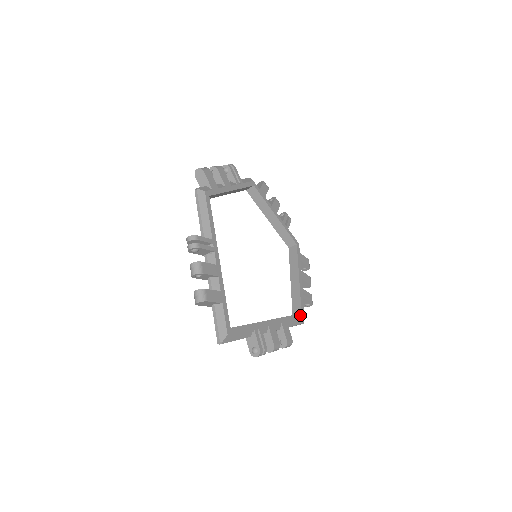
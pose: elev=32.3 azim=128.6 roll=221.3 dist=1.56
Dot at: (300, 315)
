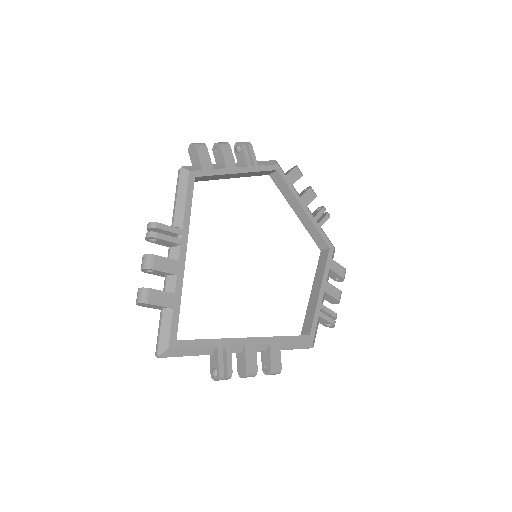
Dot at: (306, 337)
